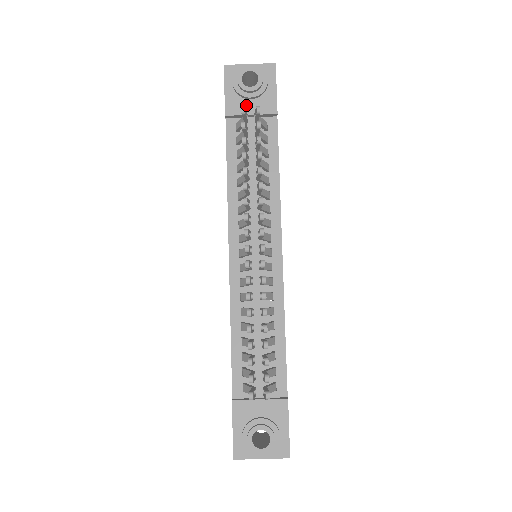
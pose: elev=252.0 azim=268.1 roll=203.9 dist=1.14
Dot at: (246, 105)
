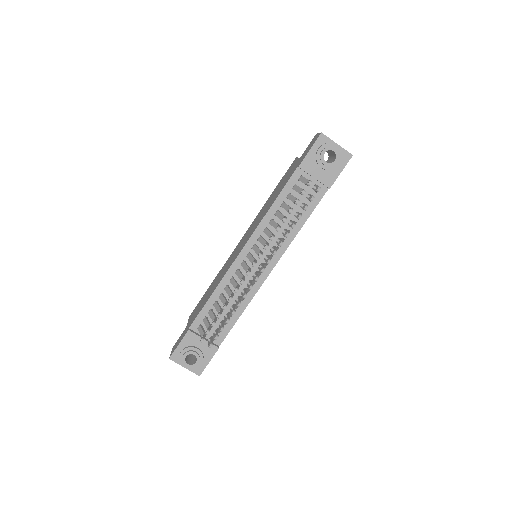
Dot at: (316, 169)
